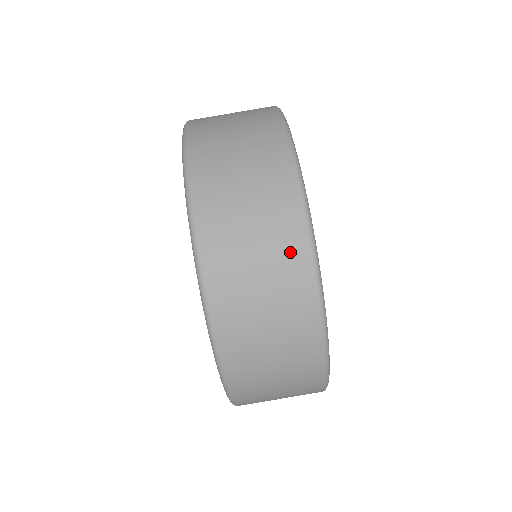
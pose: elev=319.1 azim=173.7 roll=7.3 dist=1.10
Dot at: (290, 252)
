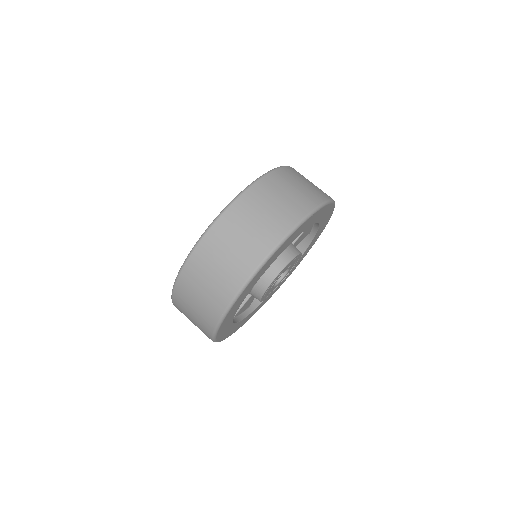
Dot at: (274, 230)
